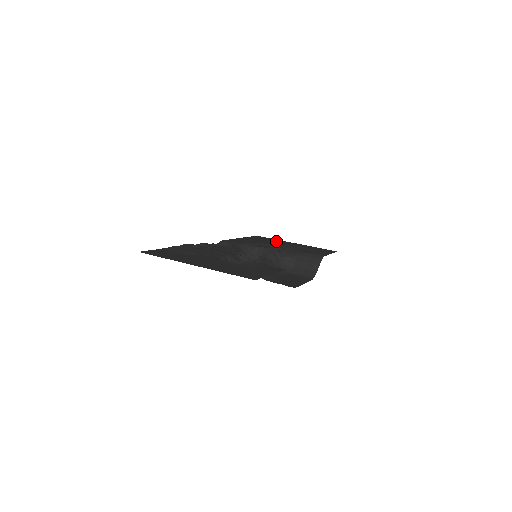
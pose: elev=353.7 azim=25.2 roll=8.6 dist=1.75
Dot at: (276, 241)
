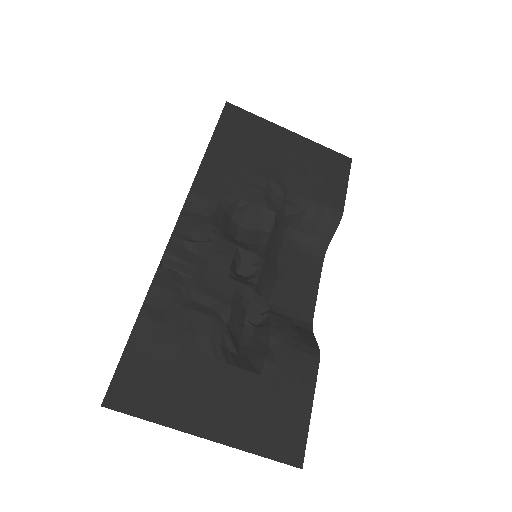
Dot at: (263, 135)
